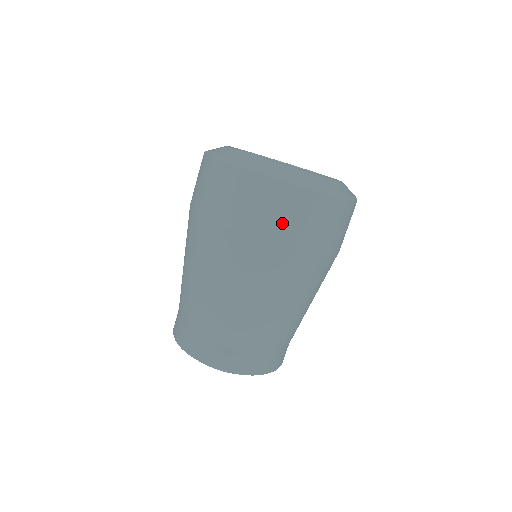
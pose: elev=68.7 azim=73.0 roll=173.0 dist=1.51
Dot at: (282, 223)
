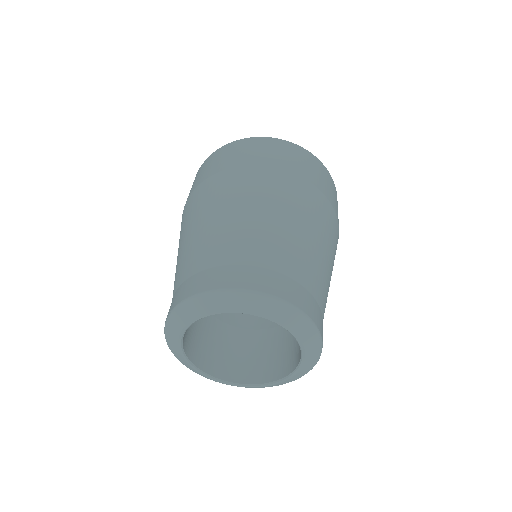
Dot at: (270, 155)
